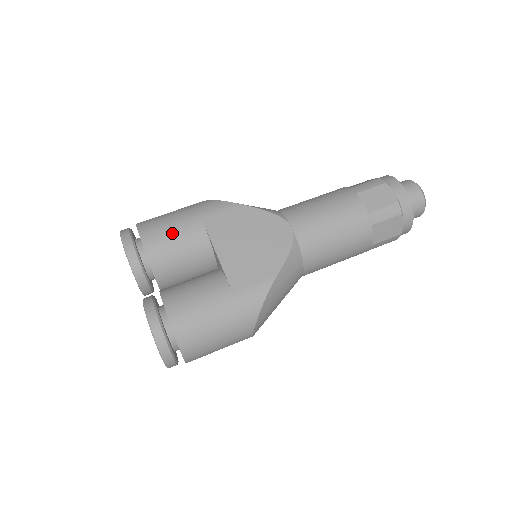
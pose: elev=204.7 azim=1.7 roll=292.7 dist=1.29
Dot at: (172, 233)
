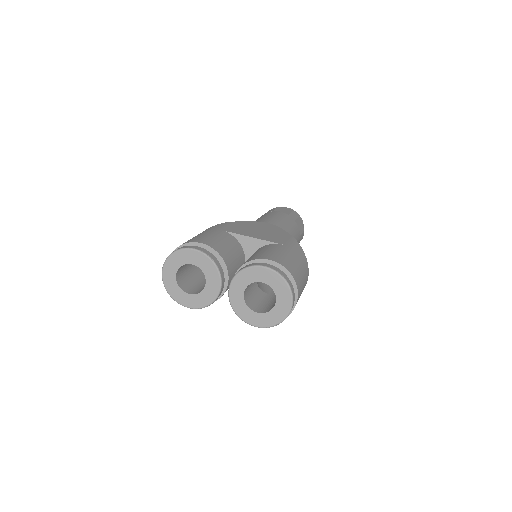
Dot at: (213, 237)
